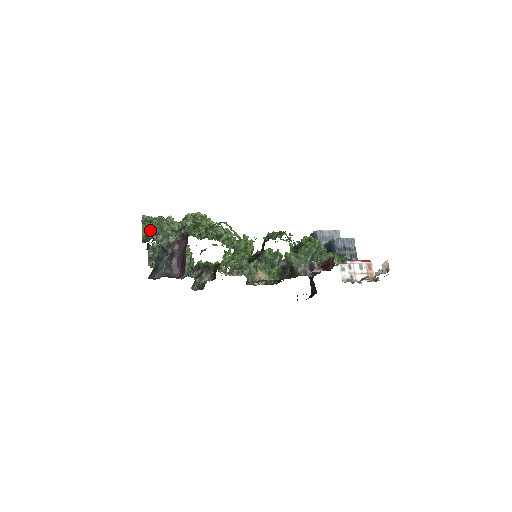
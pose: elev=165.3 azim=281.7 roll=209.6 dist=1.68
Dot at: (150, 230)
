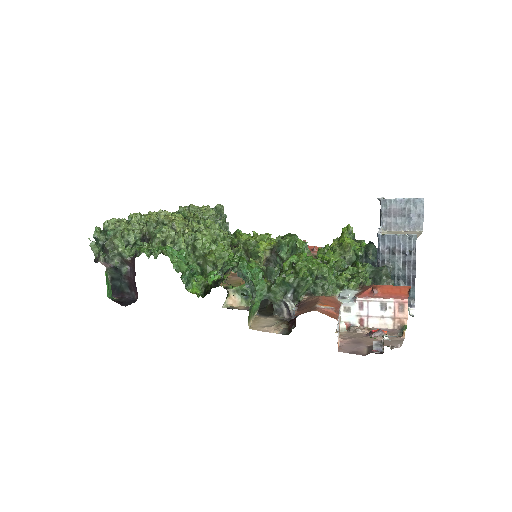
Dot at: occluded
